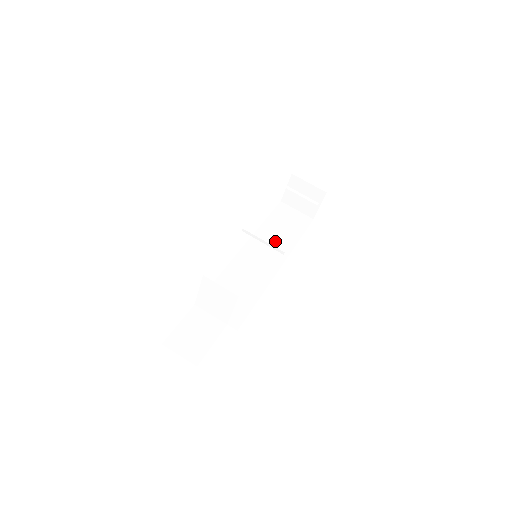
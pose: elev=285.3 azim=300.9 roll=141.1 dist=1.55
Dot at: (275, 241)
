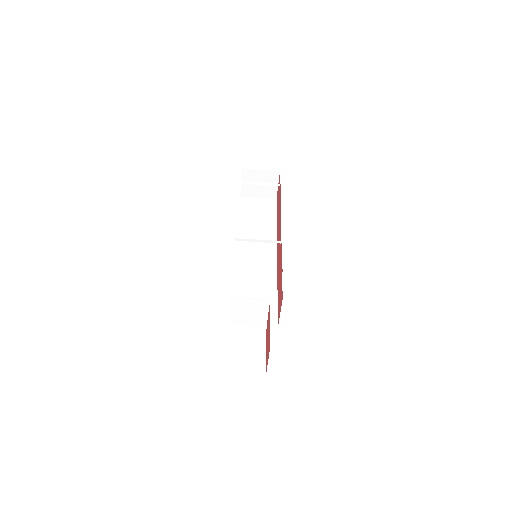
Dot at: (258, 234)
